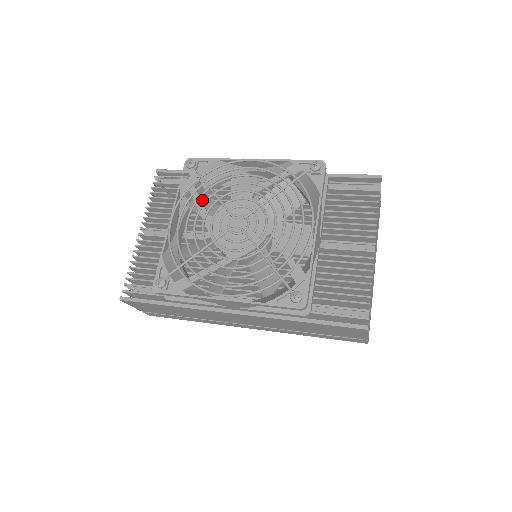
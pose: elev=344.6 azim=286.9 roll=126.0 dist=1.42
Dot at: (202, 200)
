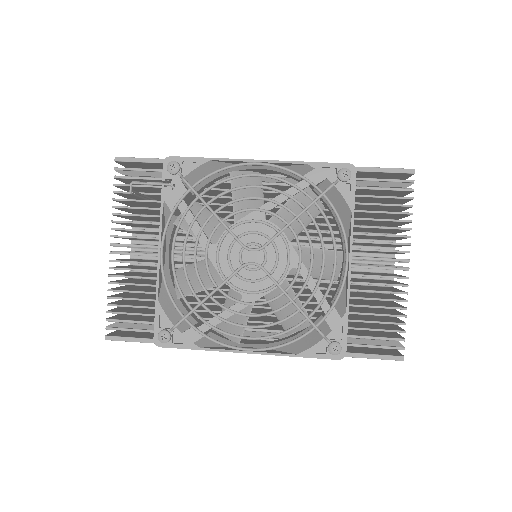
Dot at: (191, 210)
